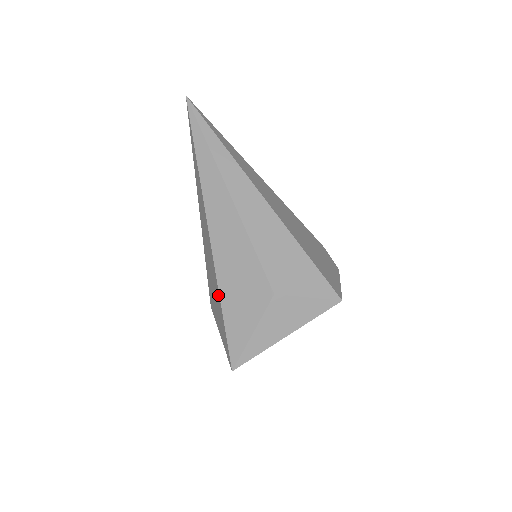
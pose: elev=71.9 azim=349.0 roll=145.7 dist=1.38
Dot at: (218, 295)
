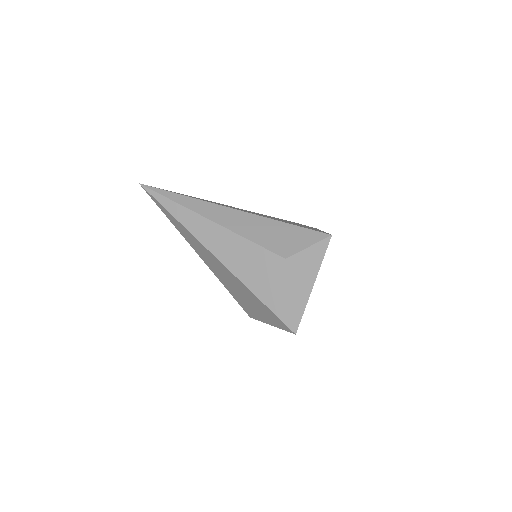
Dot at: (249, 292)
